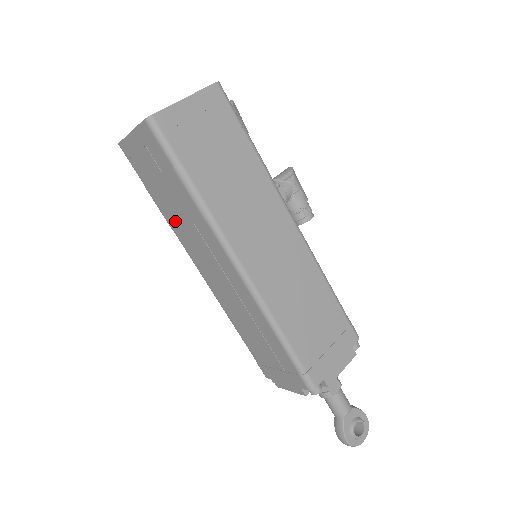
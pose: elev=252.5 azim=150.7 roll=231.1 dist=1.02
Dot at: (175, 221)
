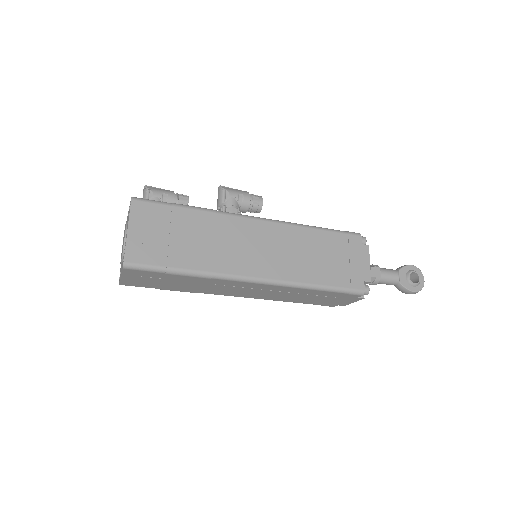
Dot at: (194, 289)
